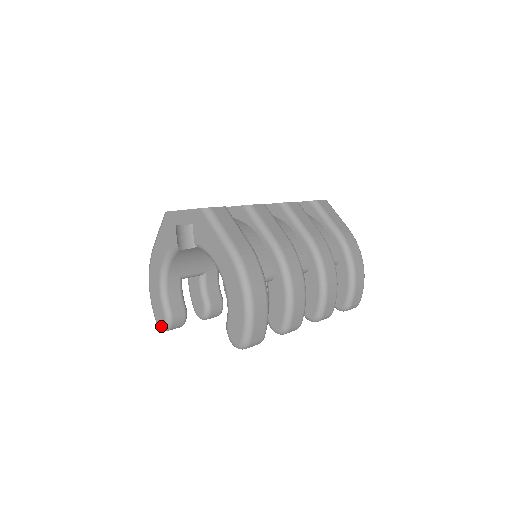
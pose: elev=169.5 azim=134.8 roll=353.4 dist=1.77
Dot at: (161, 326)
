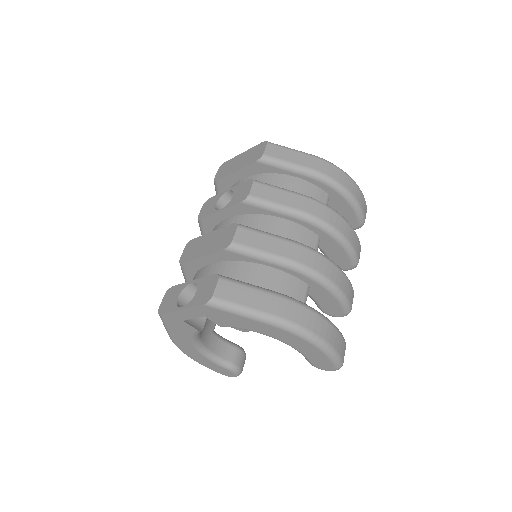
Dot at: occluded
